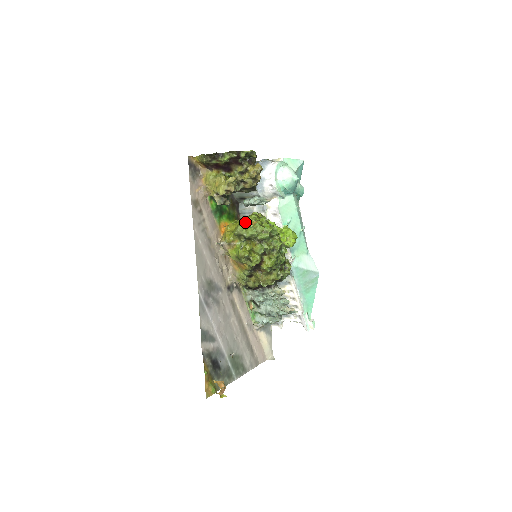
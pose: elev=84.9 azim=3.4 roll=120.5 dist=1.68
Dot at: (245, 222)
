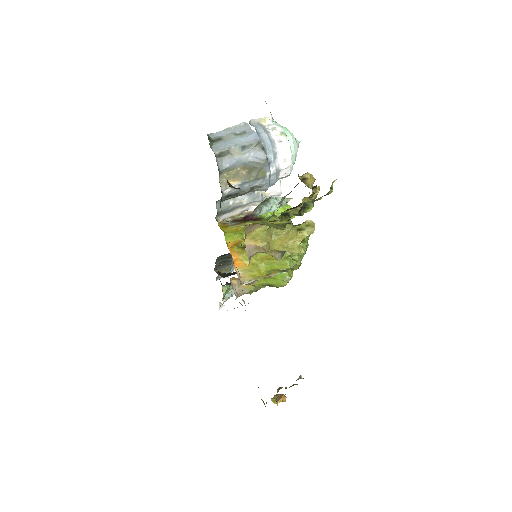
Dot at: occluded
